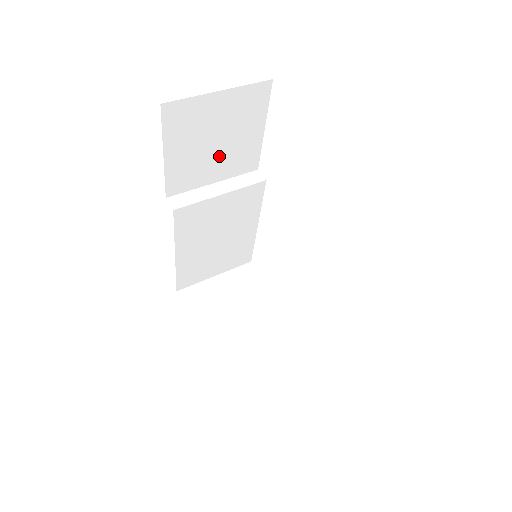
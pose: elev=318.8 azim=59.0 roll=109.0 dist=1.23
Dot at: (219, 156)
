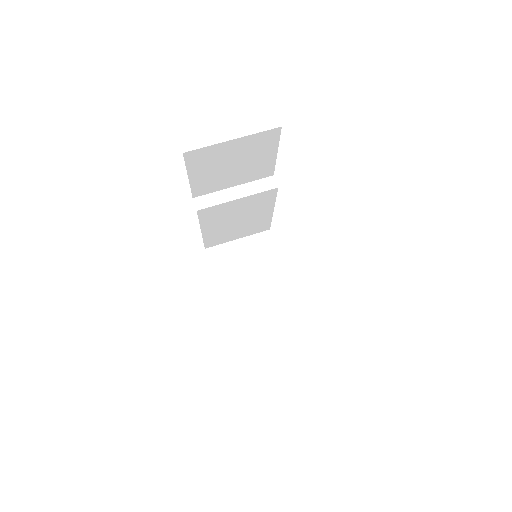
Dot at: (237, 172)
